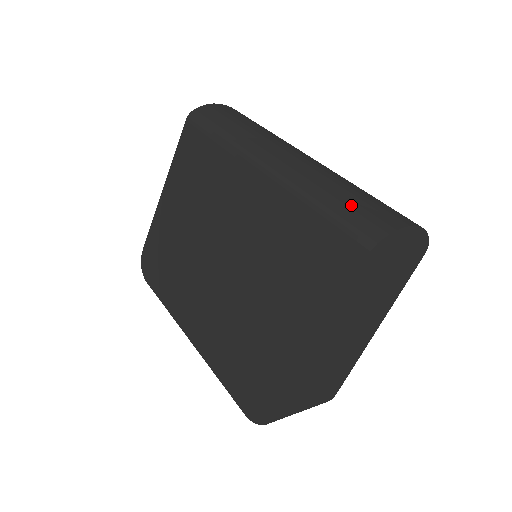
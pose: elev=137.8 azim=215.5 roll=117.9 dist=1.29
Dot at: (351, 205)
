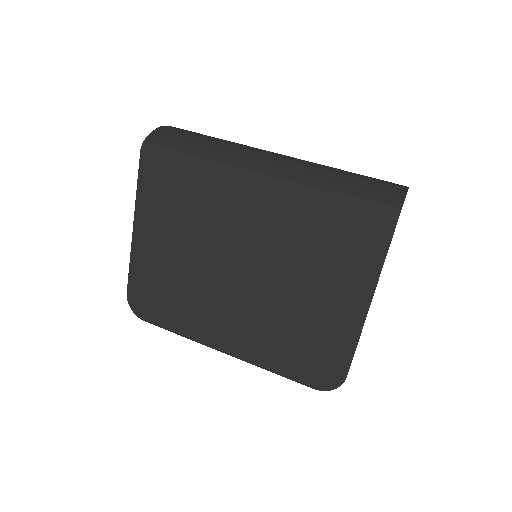
Dot at: (359, 188)
